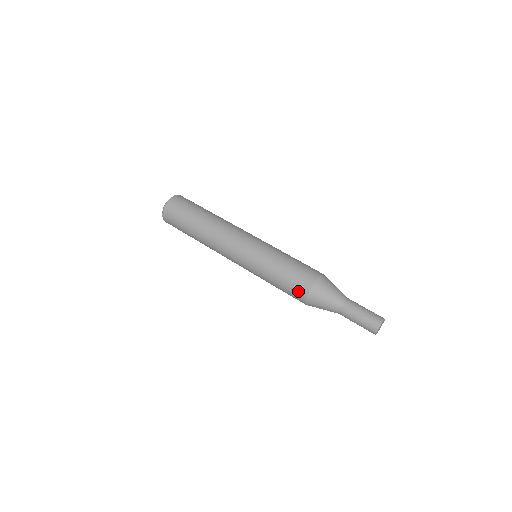
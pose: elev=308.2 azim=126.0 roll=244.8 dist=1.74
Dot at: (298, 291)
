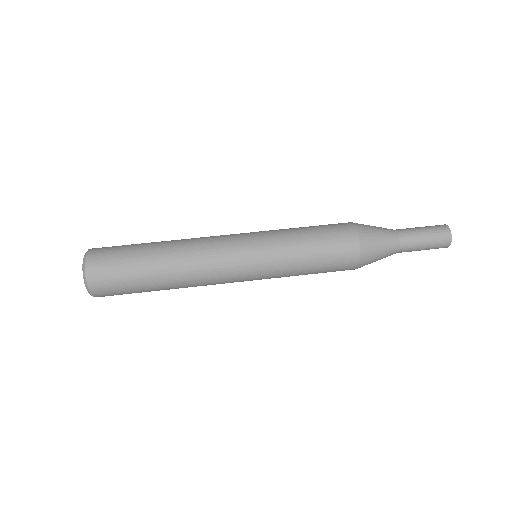
Dot at: (344, 238)
